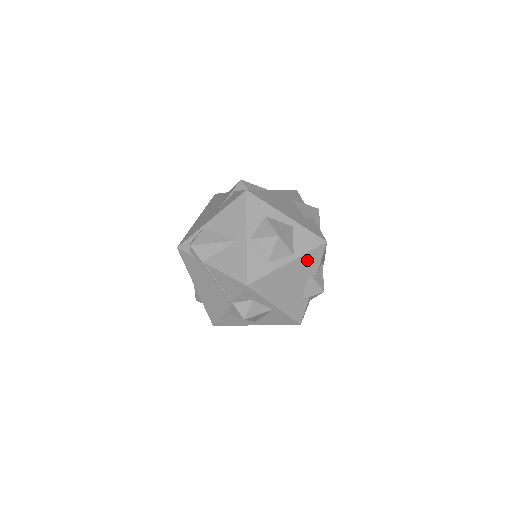
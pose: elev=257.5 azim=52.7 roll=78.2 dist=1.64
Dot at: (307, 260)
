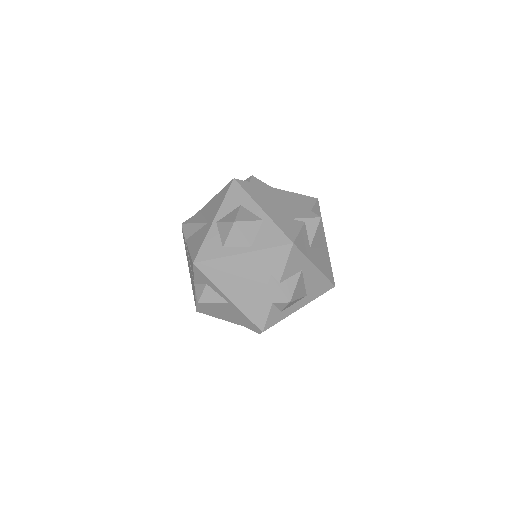
Dot at: (267, 257)
